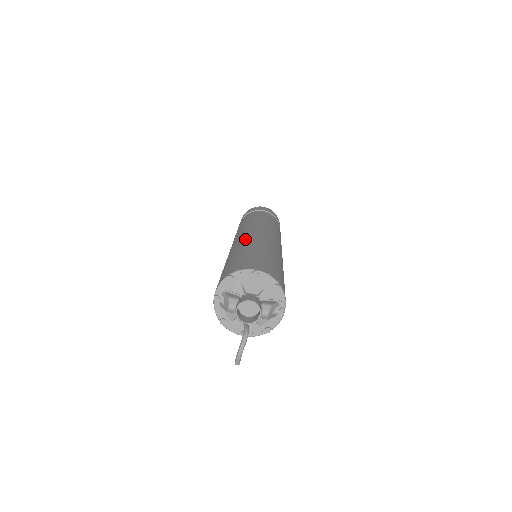
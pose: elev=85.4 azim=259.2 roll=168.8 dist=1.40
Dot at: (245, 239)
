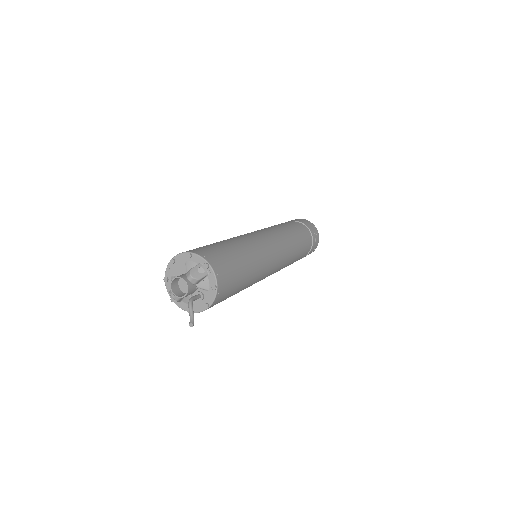
Dot at: occluded
